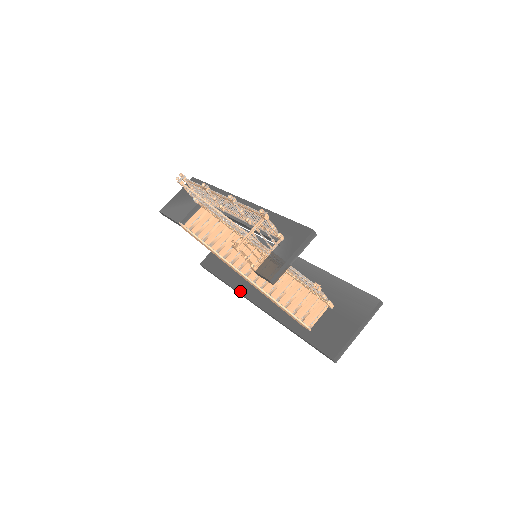
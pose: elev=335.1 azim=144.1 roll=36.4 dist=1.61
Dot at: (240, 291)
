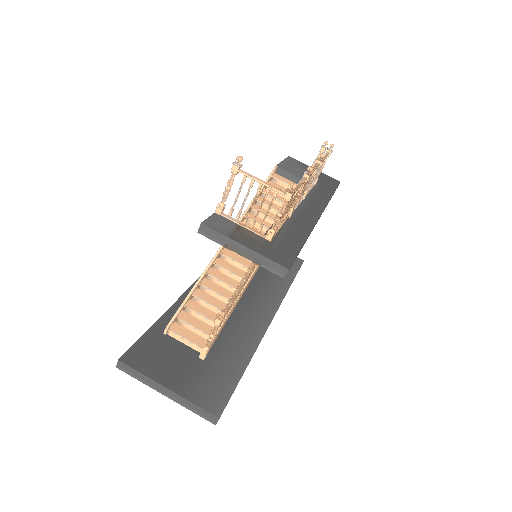
Dot at: occluded
